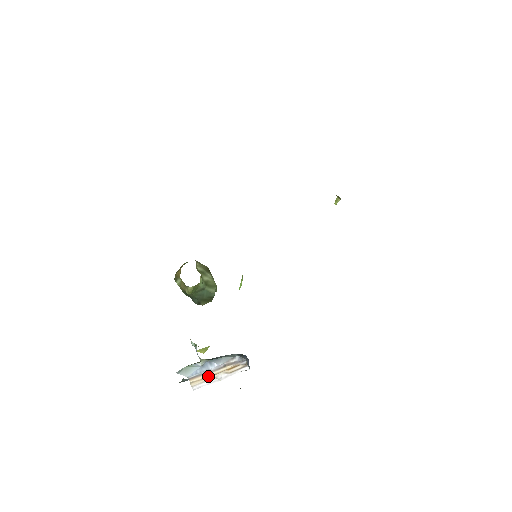
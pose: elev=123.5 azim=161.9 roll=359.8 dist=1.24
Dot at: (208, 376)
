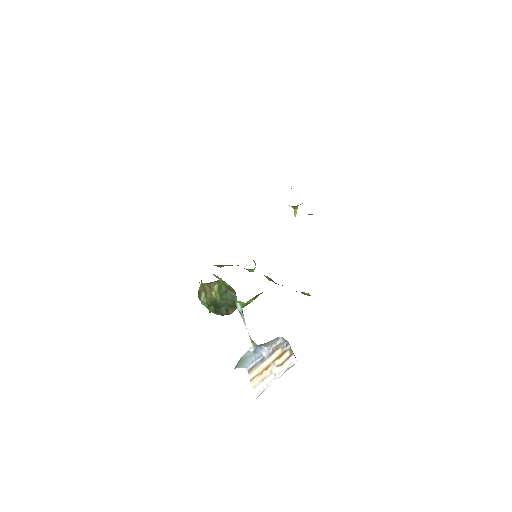
Dot at: (263, 368)
